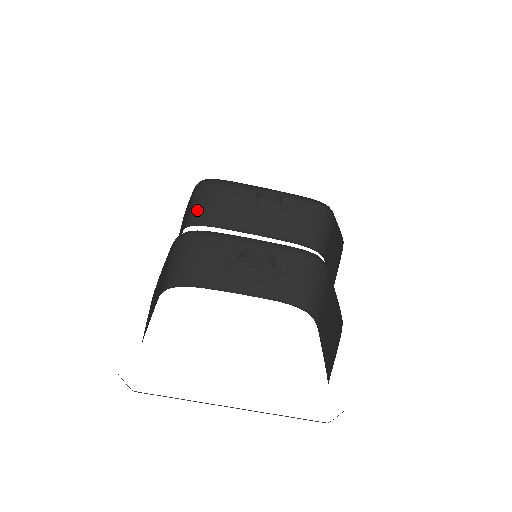
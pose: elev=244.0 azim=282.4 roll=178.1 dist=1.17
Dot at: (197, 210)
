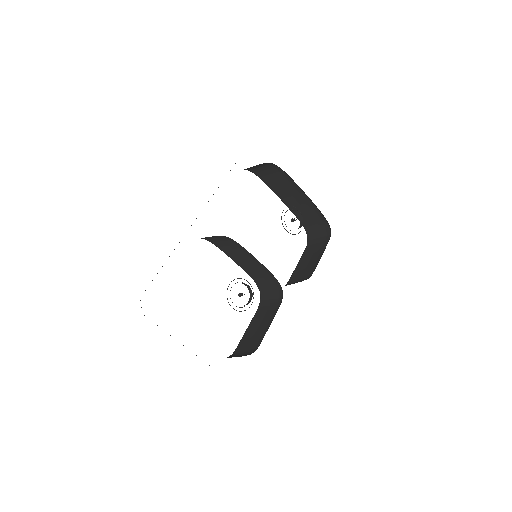
Dot at: (255, 167)
